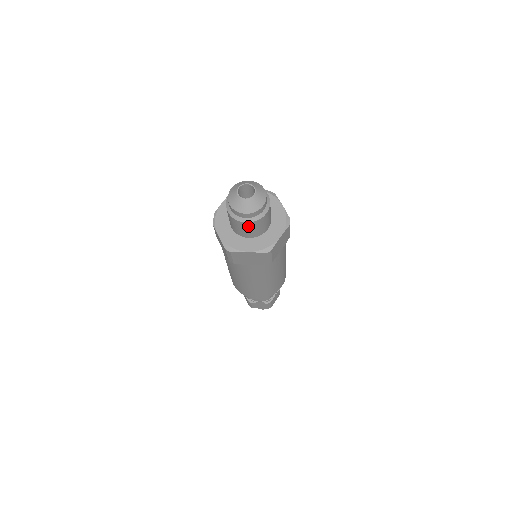
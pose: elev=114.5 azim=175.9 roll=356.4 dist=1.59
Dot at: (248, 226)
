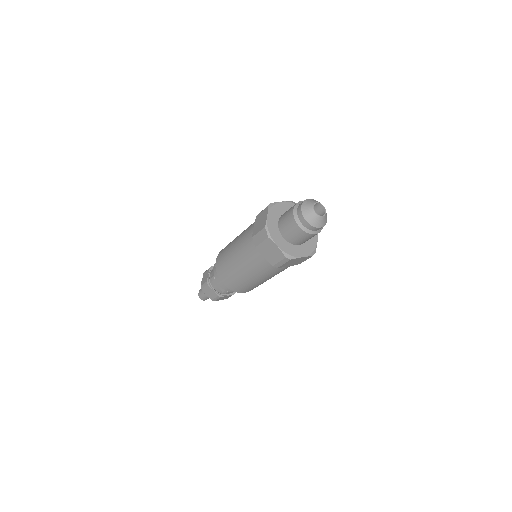
Dot at: (311, 237)
